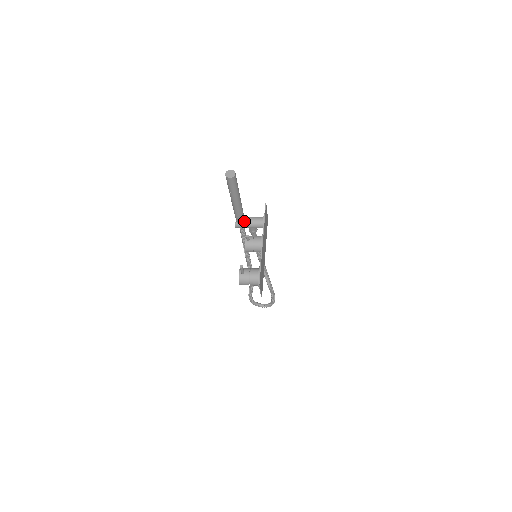
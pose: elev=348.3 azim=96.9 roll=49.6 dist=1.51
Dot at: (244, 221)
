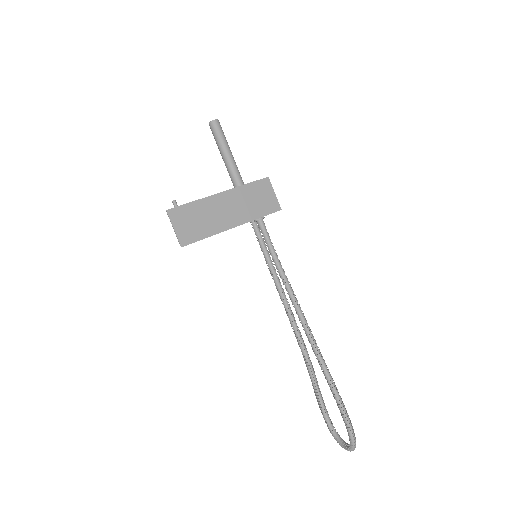
Dot at: occluded
